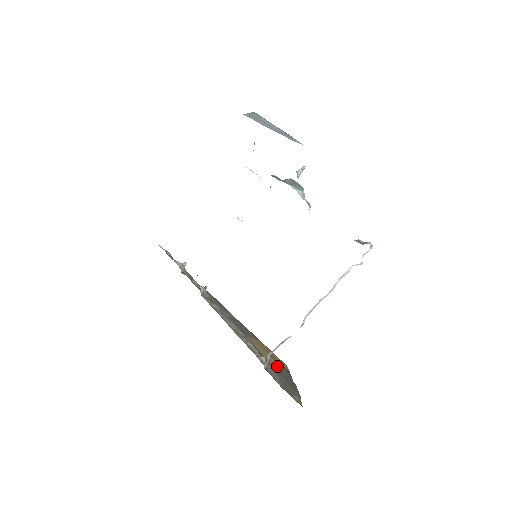
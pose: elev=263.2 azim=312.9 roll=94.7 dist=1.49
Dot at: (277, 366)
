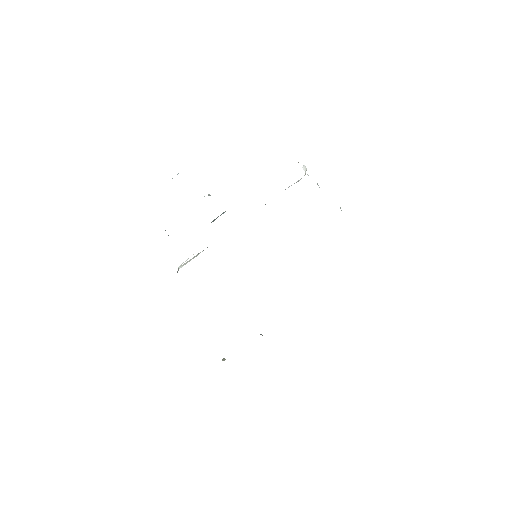
Dot at: occluded
